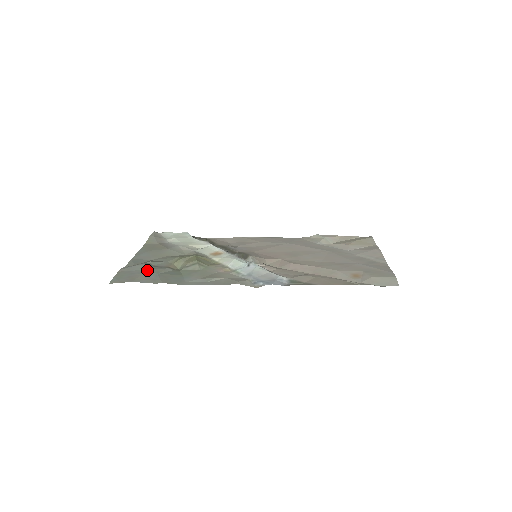
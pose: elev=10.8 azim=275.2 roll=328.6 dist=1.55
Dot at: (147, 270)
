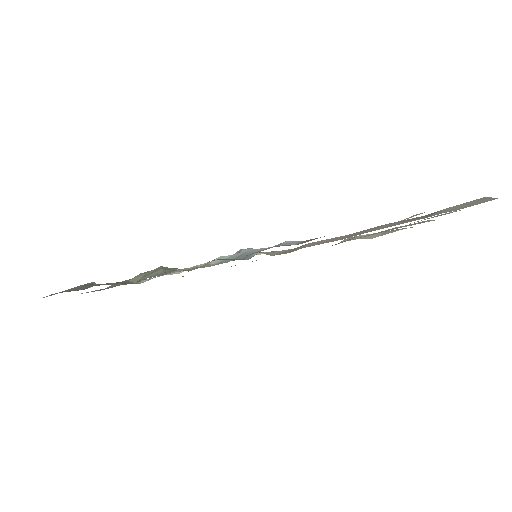
Dot at: (82, 286)
